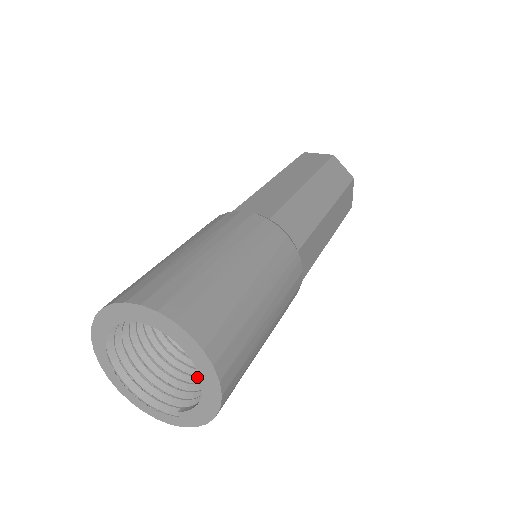
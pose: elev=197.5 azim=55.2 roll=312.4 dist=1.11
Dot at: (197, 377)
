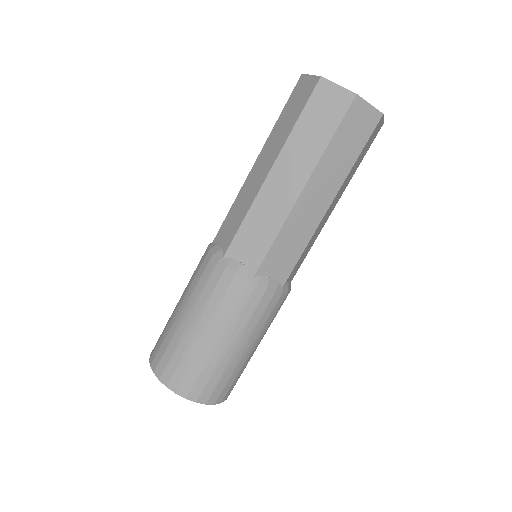
Dot at: occluded
